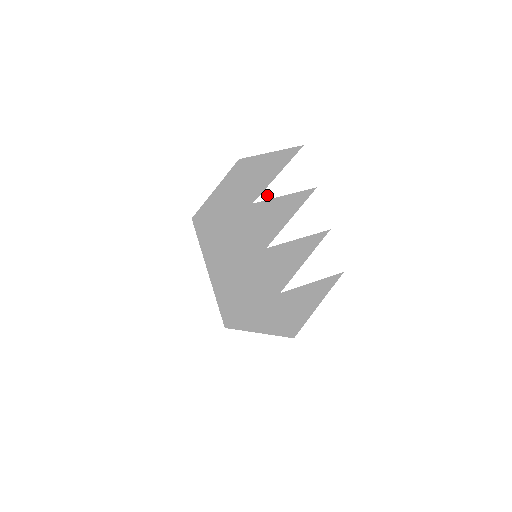
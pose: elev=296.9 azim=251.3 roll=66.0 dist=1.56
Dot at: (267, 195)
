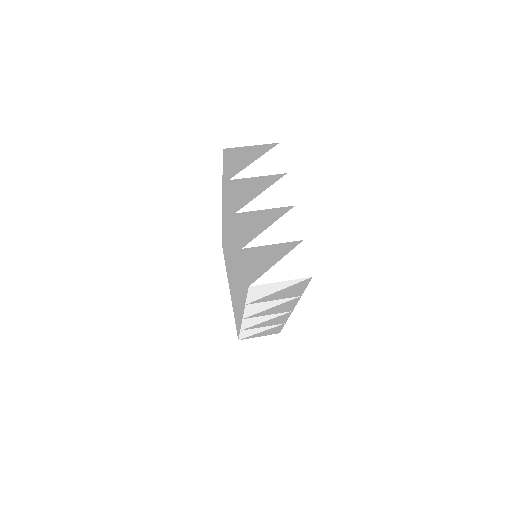
Dot at: (242, 175)
